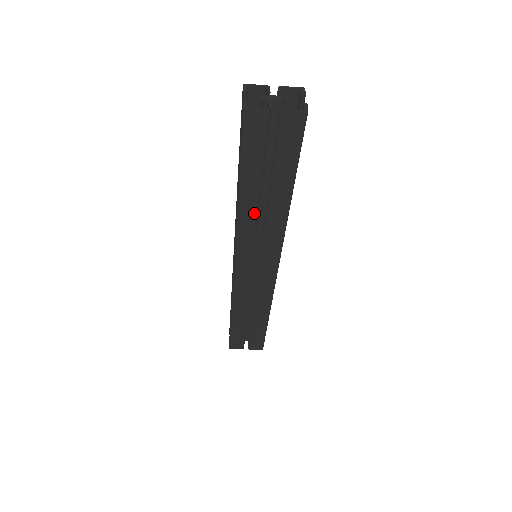
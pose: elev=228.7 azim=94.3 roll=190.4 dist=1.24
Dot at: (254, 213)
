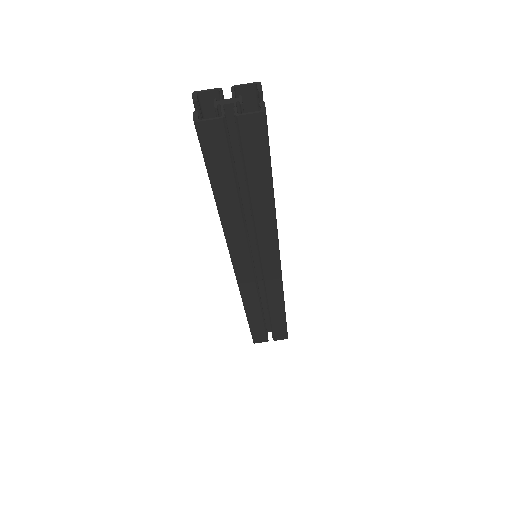
Dot at: (239, 220)
